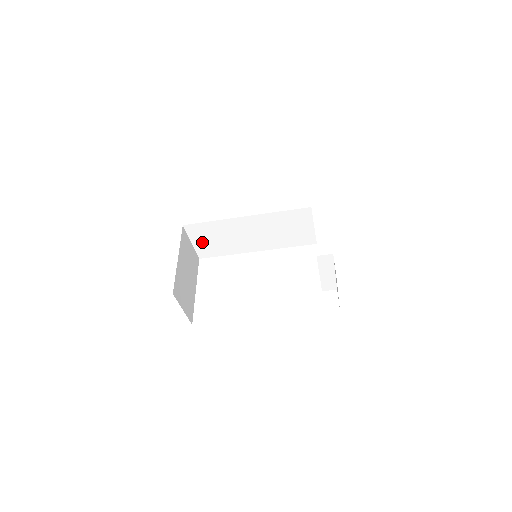
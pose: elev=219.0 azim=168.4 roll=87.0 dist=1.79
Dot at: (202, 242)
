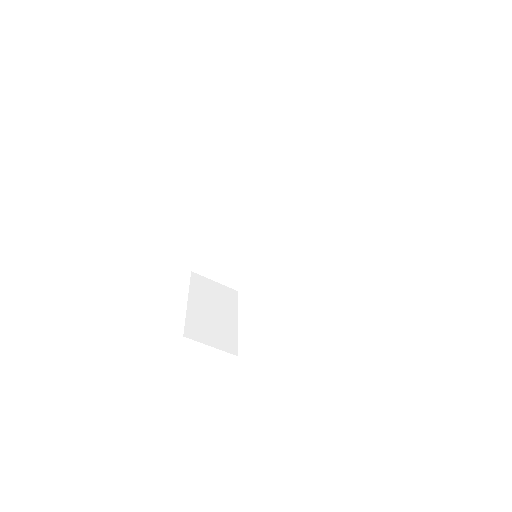
Dot at: (222, 275)
